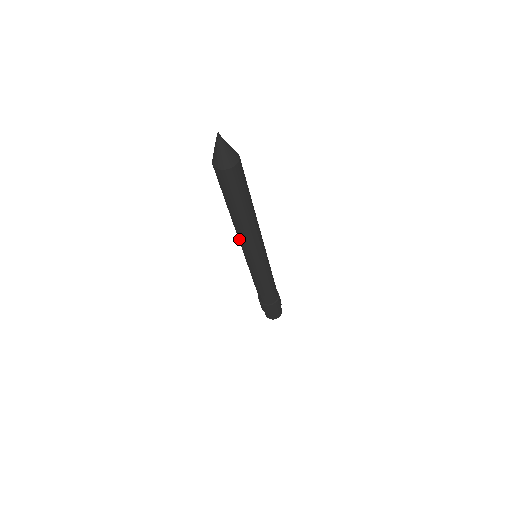
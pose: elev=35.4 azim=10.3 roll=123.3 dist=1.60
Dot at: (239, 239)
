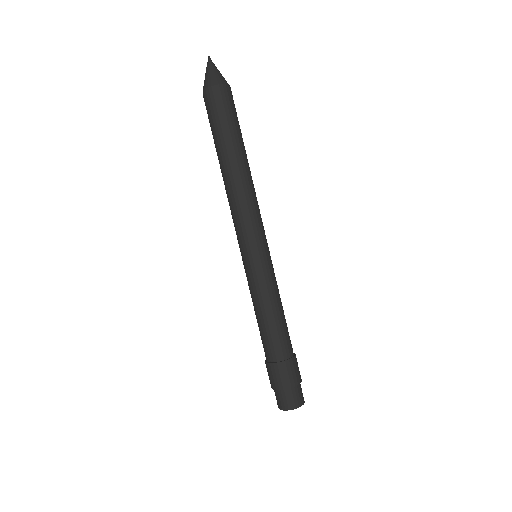
Dot at: (239, 208)
